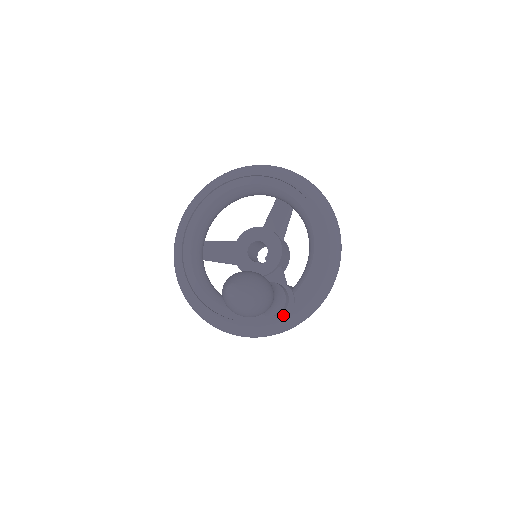
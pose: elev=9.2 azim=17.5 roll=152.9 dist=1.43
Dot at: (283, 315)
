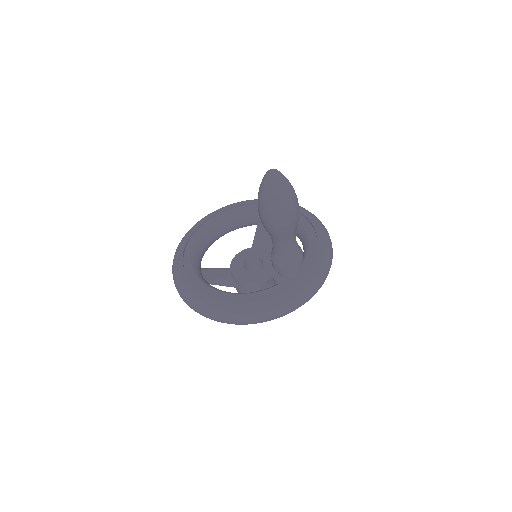
Dot at: (301, 278)
